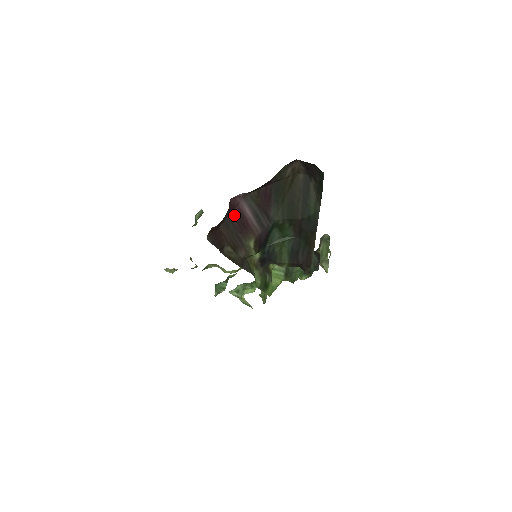
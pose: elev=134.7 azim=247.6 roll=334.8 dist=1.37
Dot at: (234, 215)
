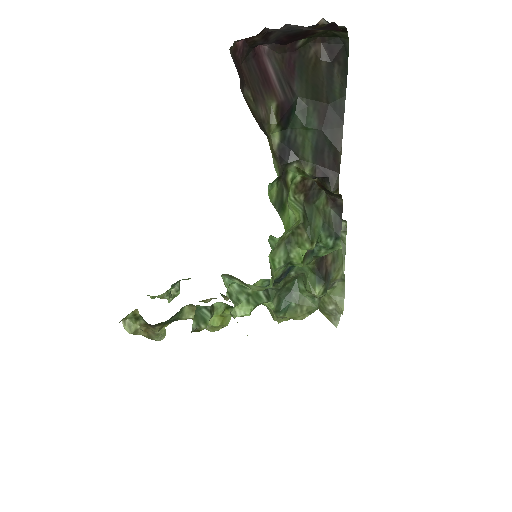
Dot at: (257, 64)
